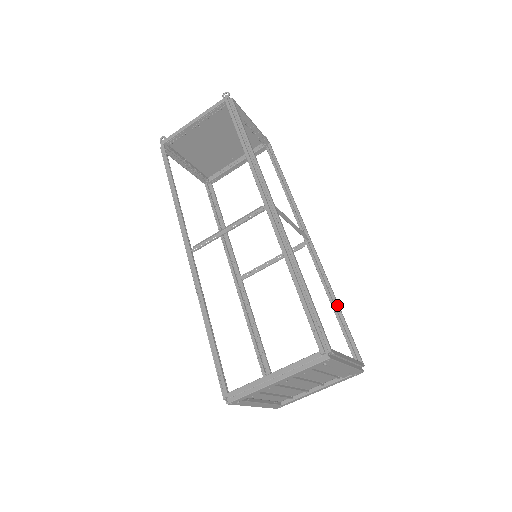
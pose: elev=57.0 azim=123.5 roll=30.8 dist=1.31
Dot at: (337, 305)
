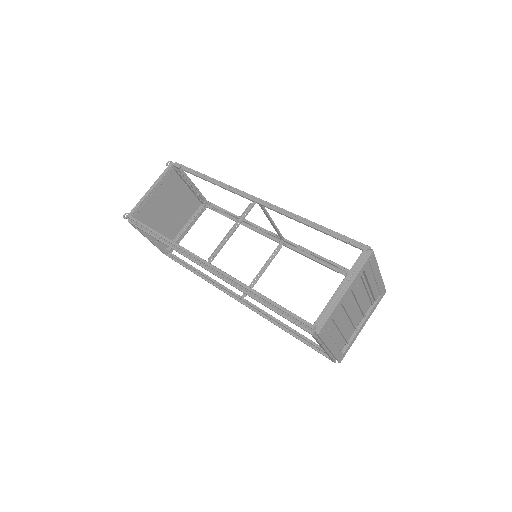
Dot at: (335, 263)
